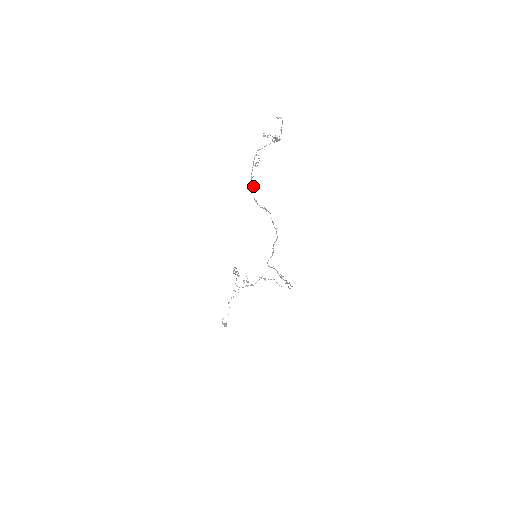
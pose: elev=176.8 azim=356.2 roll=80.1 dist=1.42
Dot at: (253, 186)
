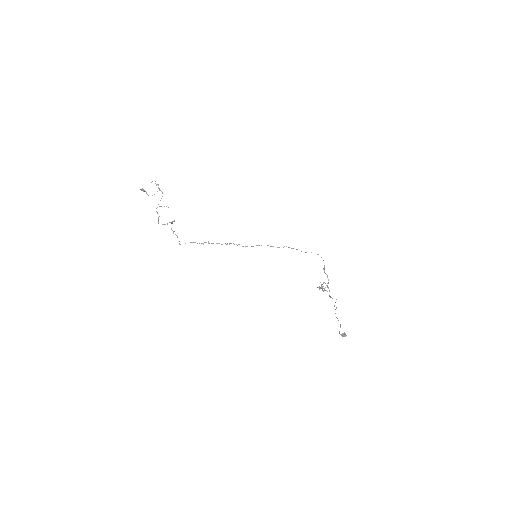
Dot at: (158, 220)
